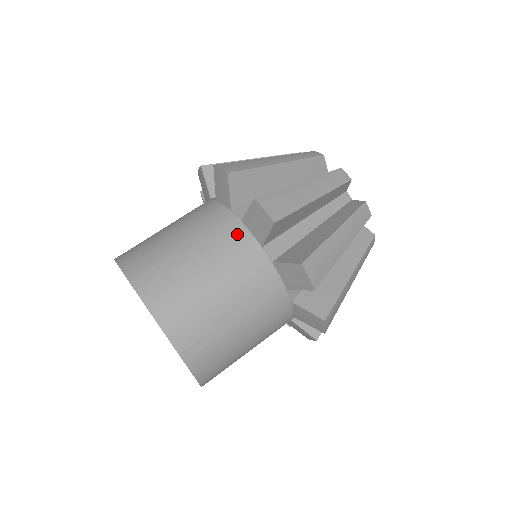
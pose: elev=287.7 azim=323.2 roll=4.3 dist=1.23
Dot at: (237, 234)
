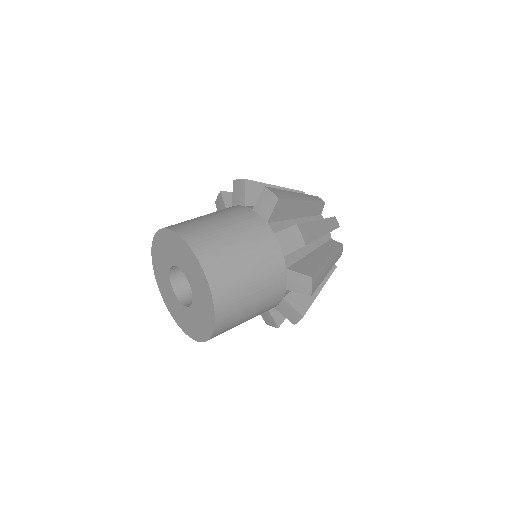
Dot at: (250, 215)
